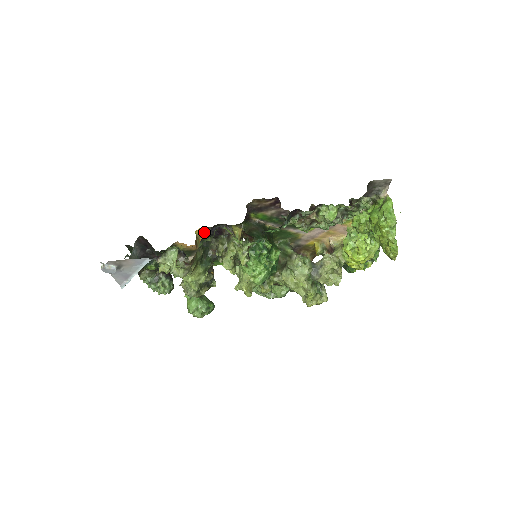
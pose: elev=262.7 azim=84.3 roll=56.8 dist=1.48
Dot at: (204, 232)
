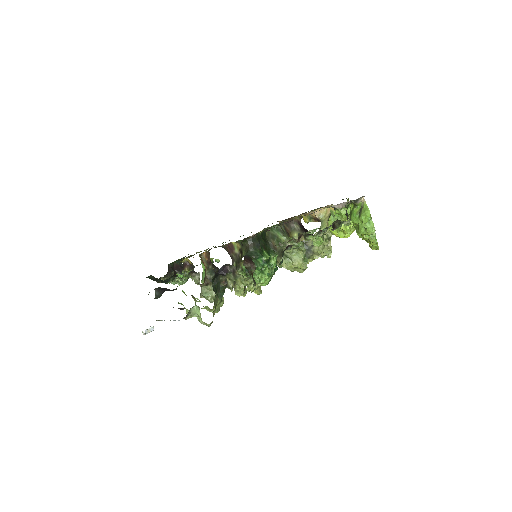
Dot at: occluded
